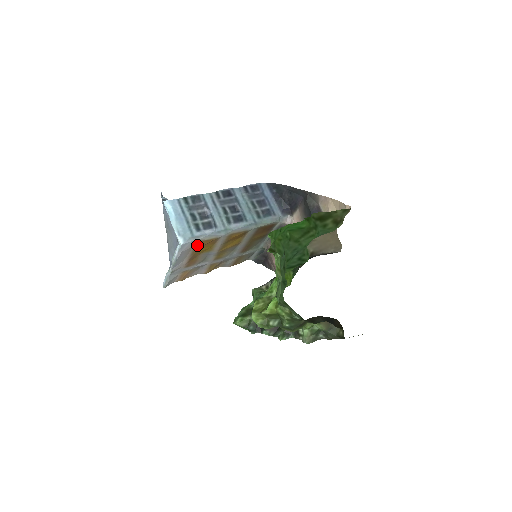
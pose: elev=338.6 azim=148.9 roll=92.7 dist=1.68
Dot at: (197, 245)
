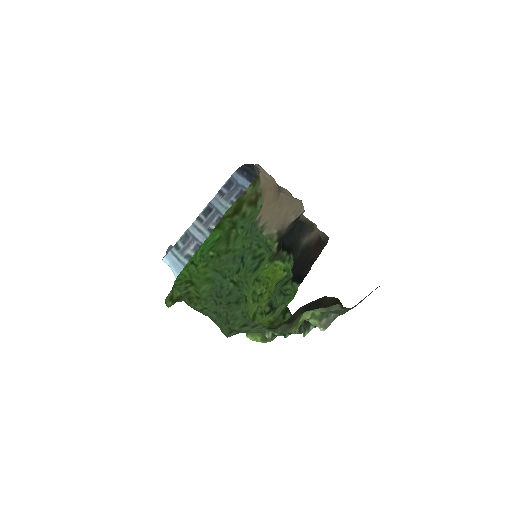
Dot at: occluded
